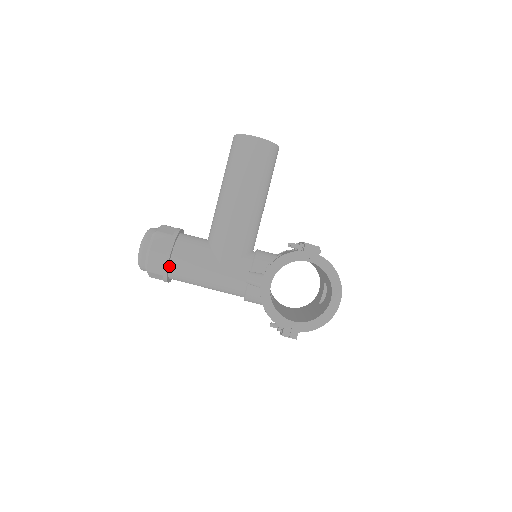
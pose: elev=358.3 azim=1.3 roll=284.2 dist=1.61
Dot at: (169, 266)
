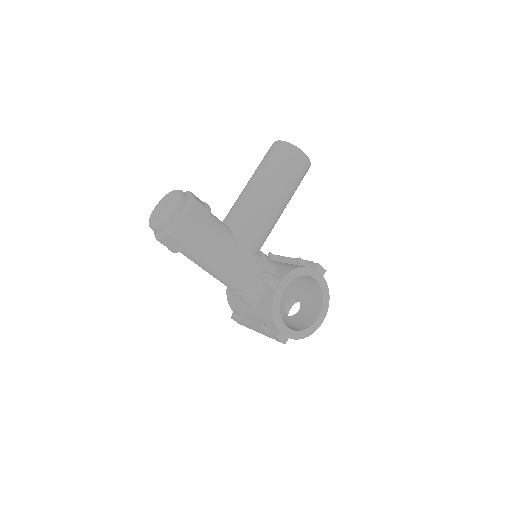
Dot at: (195, 238)
